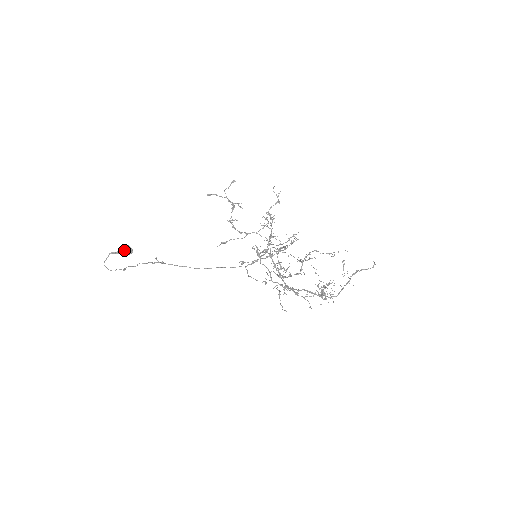
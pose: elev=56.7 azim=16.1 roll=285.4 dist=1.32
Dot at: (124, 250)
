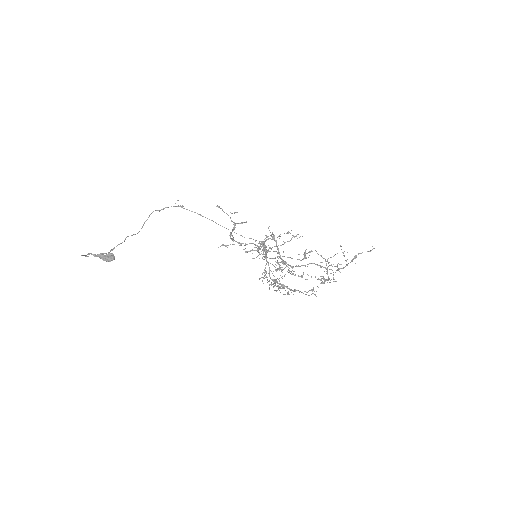
Dot at: (105, 255)
